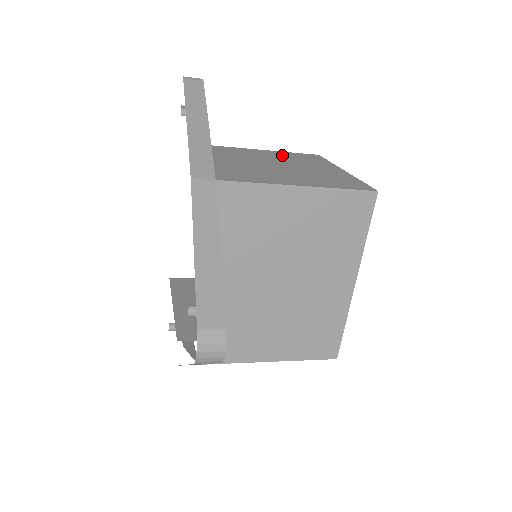
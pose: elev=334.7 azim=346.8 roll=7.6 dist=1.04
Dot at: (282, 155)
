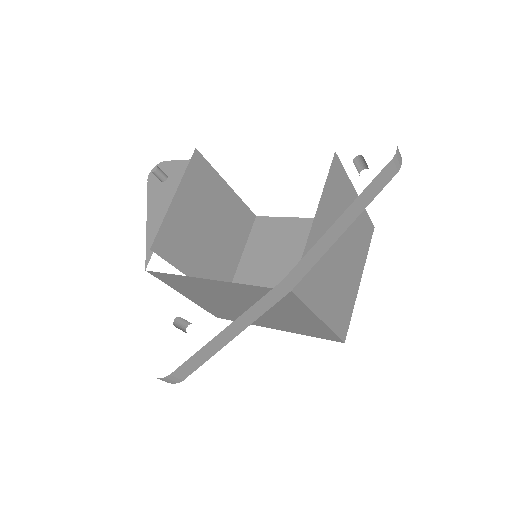
Dot at: (358, 221)
